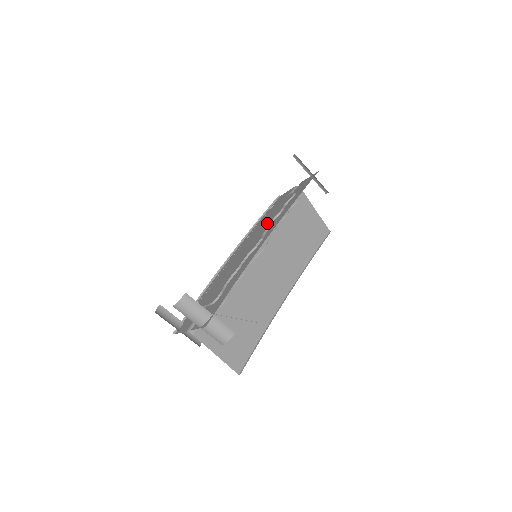
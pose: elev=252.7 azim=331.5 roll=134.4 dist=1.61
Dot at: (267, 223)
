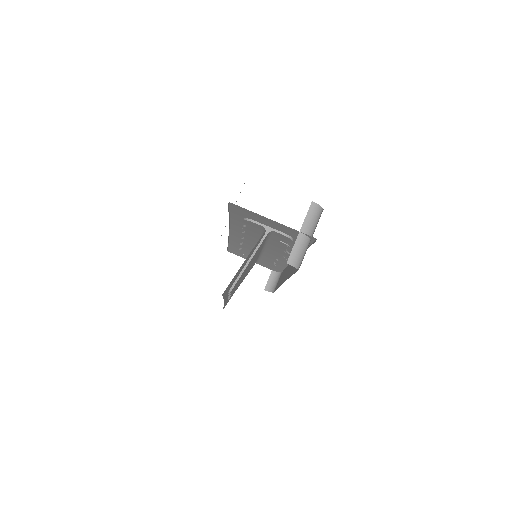
Dot at: occluded
